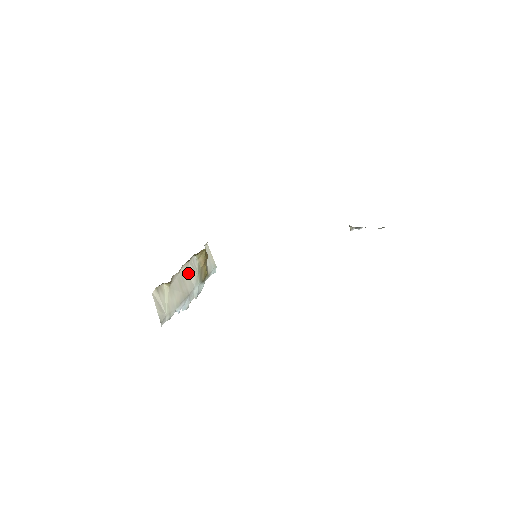
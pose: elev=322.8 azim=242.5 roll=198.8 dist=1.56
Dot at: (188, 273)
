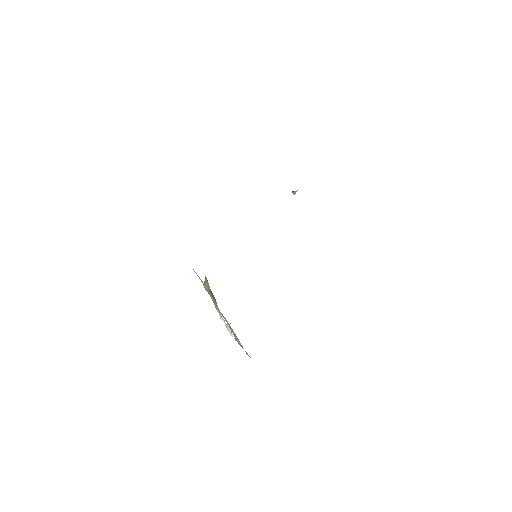
Dot at: (214, 304)
